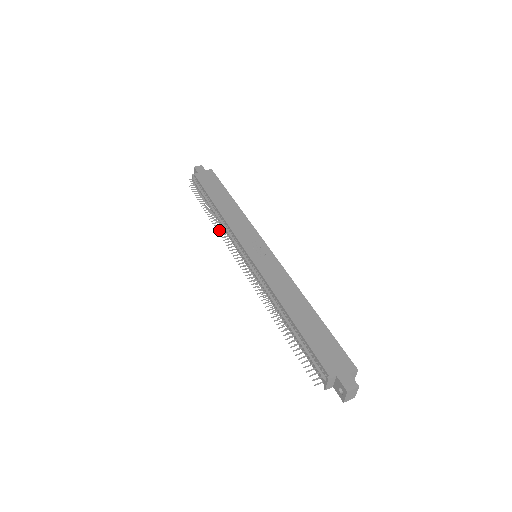
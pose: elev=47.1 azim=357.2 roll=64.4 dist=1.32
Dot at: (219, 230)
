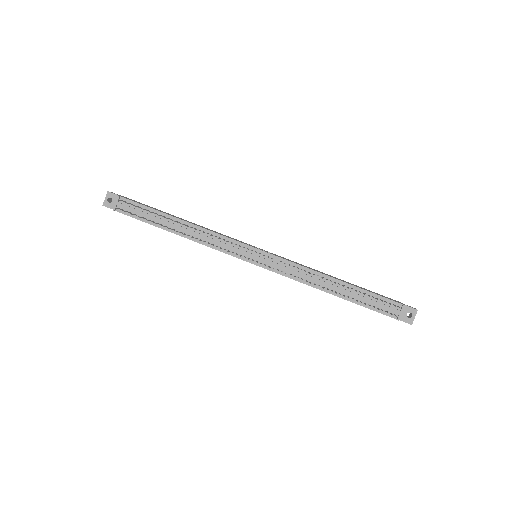
Dot at: (200, 240)
